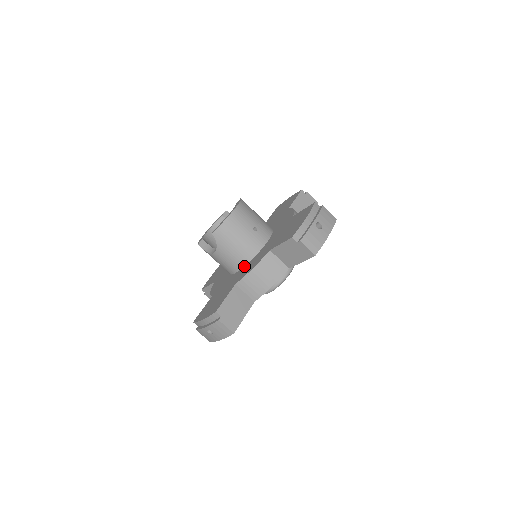
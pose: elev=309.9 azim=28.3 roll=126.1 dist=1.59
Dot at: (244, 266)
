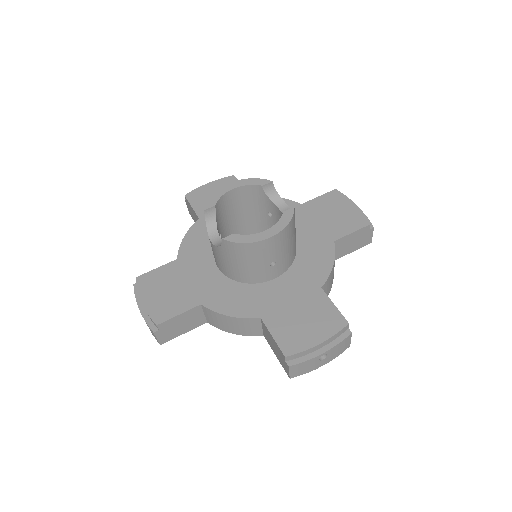
Dot at: (230, 278)
